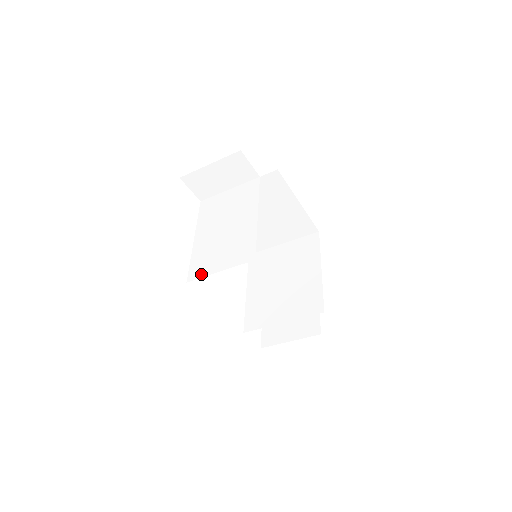
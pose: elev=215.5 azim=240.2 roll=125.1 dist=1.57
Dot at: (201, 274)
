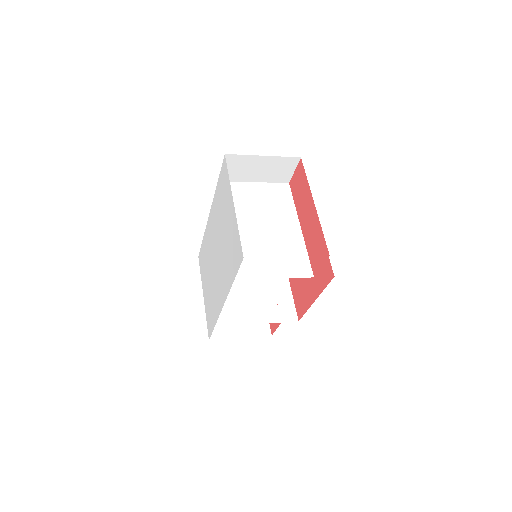
Dot at: (252, 275)
